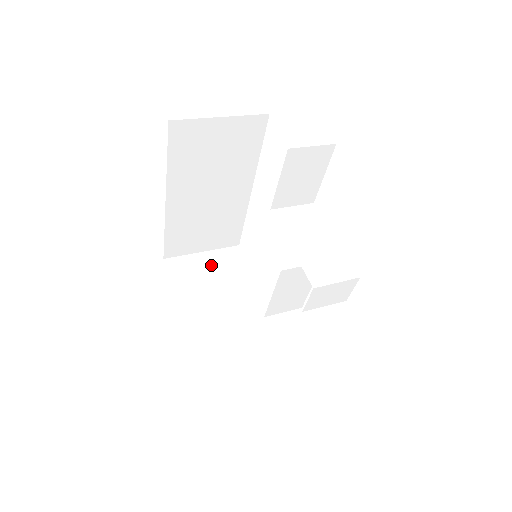
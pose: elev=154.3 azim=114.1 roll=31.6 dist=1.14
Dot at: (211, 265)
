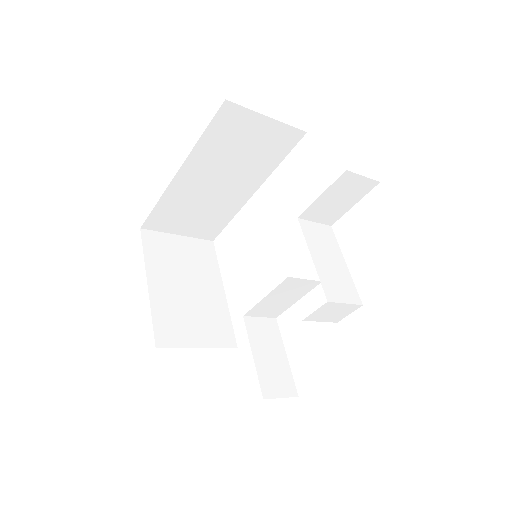
Dot at: (184, 251)
